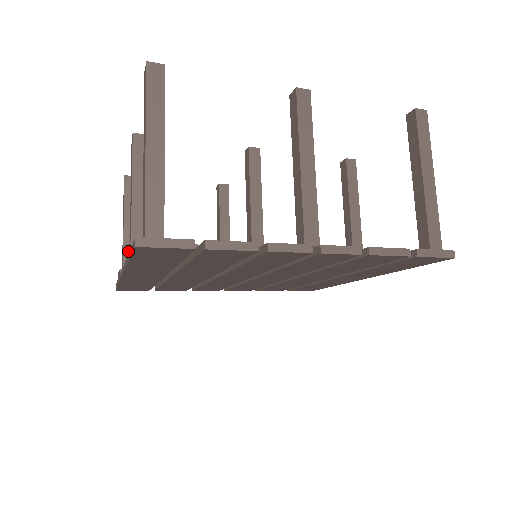
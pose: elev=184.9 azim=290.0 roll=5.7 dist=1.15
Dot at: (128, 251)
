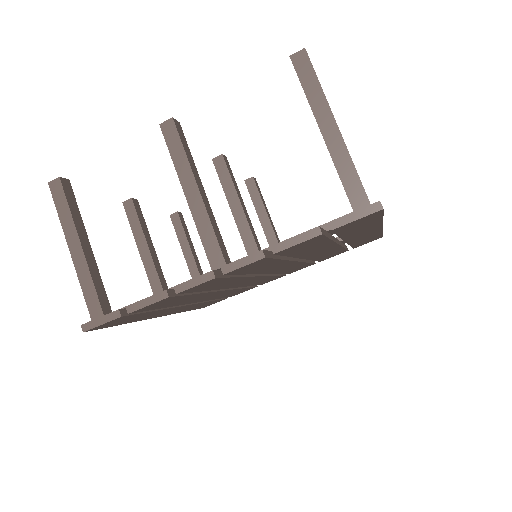
Dot at: occluded
